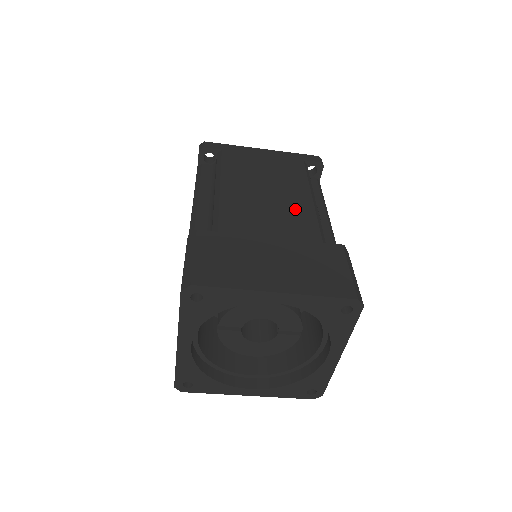
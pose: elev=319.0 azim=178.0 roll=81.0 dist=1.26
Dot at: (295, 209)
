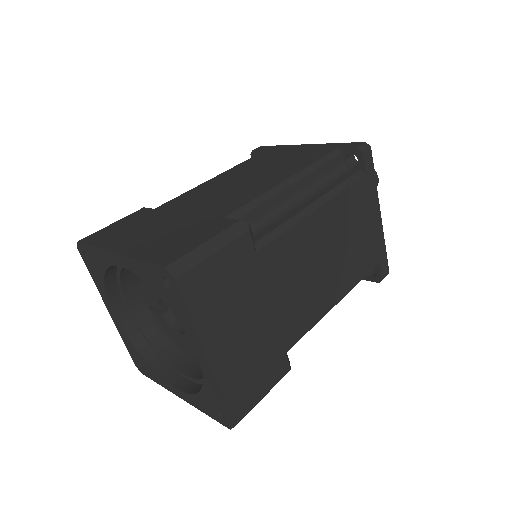
Dot at: (248, 190)
